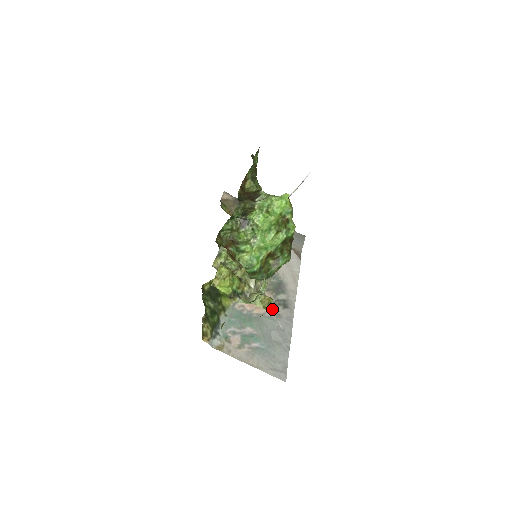
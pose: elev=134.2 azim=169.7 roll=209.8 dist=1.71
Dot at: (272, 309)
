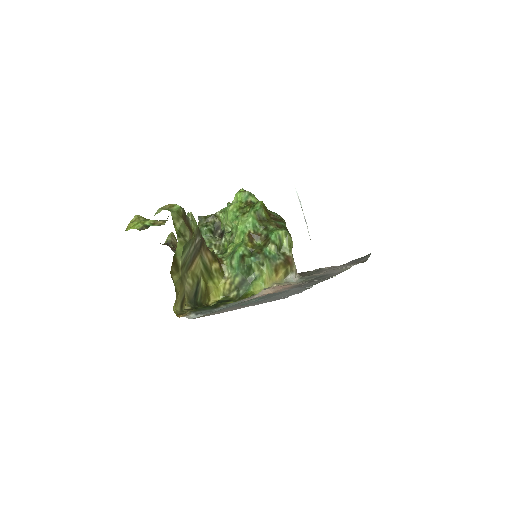
Dot at: (298, 286)
